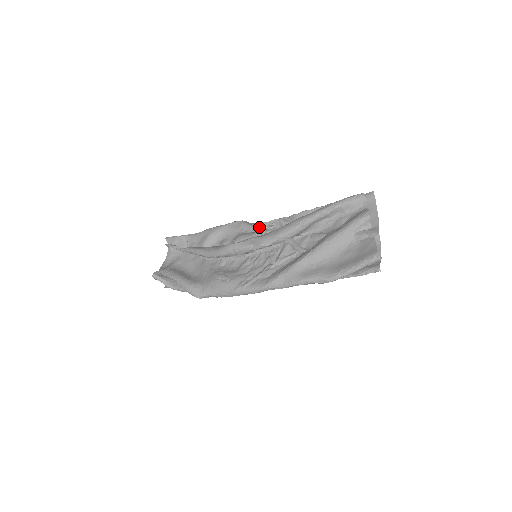
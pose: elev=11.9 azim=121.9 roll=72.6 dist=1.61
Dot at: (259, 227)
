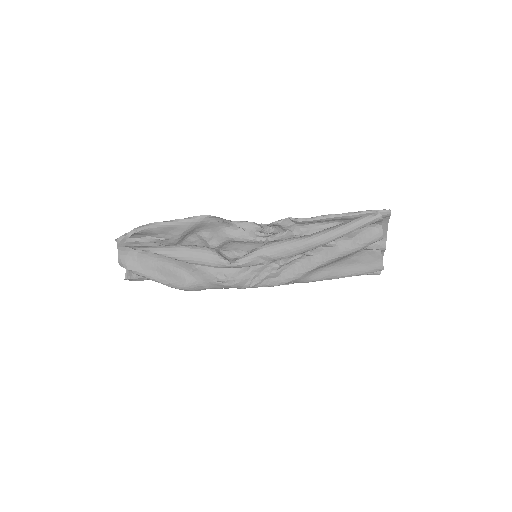
Dot at: (254, 229)
